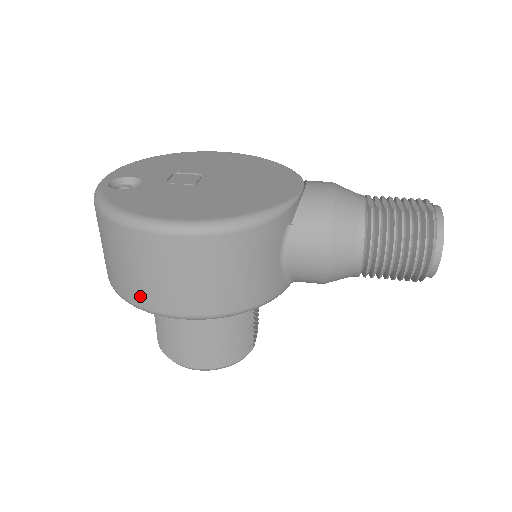
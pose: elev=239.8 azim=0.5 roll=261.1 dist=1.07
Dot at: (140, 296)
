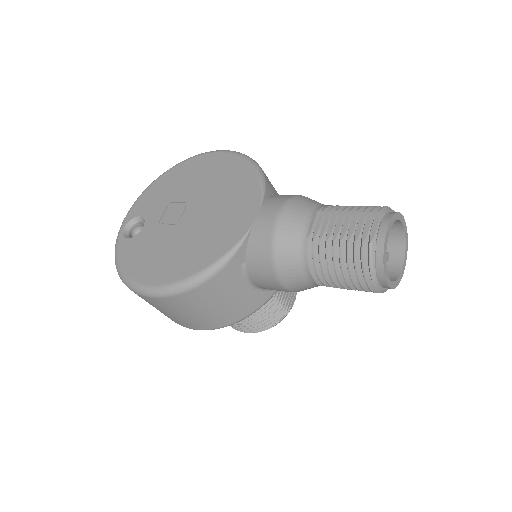
Dot at: (165, 315)
